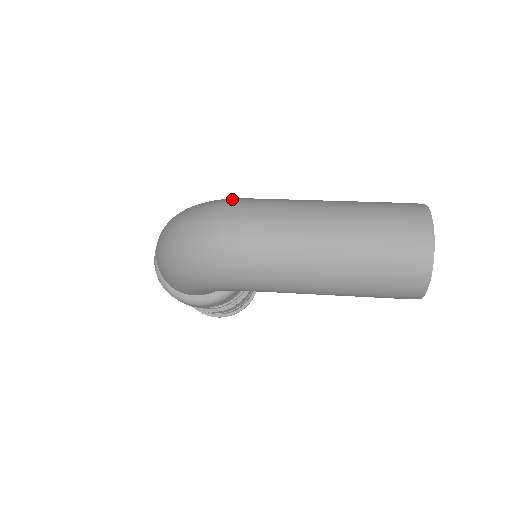
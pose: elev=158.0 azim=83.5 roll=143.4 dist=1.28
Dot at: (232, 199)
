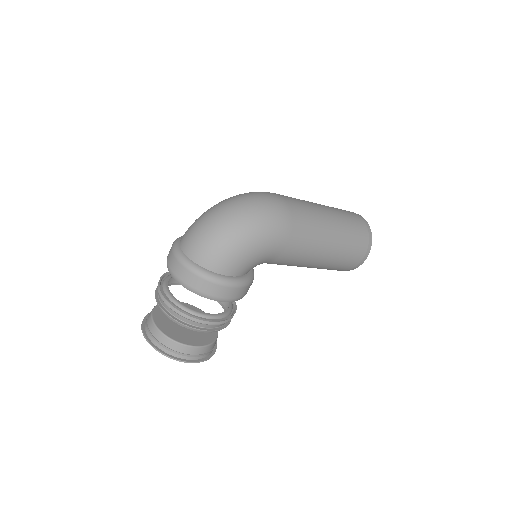
Dot at: occluded
